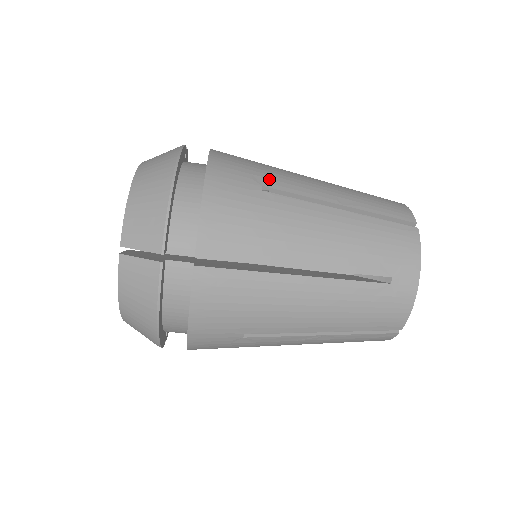
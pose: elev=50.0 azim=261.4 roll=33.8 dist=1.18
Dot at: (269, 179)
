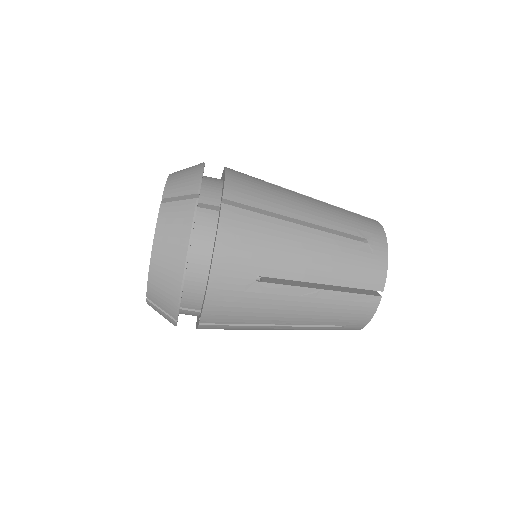
Dot at: occluded
